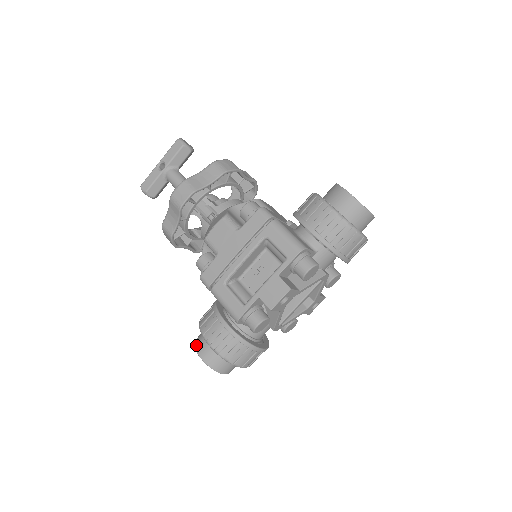
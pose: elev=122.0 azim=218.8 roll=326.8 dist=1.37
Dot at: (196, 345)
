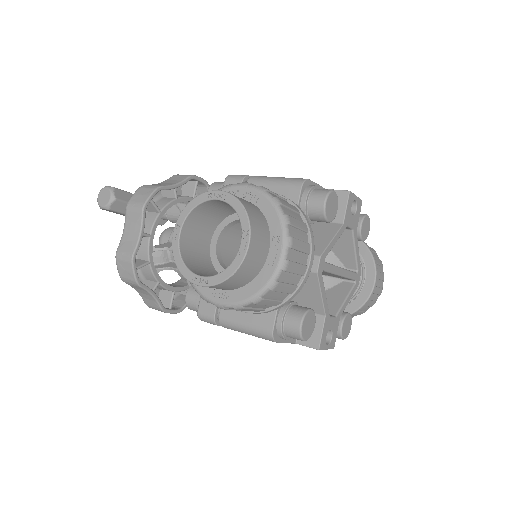
Dot at: (201, 196)
